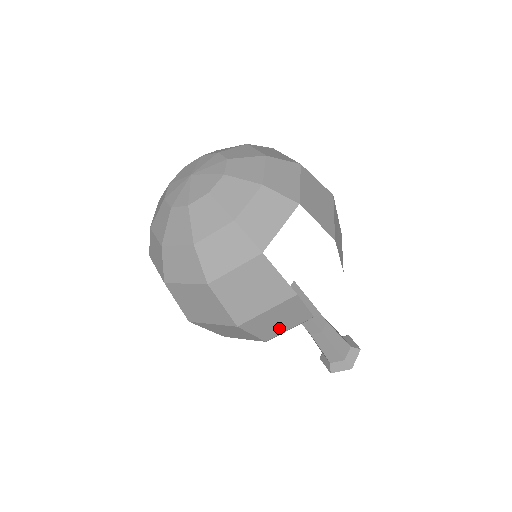
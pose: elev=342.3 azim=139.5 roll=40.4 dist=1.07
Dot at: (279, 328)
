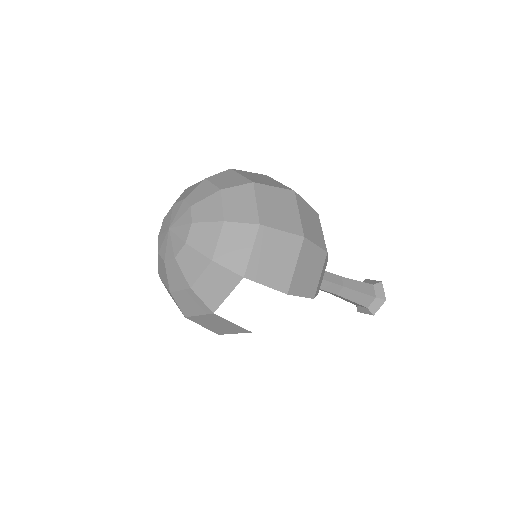
Dot at: occluded
